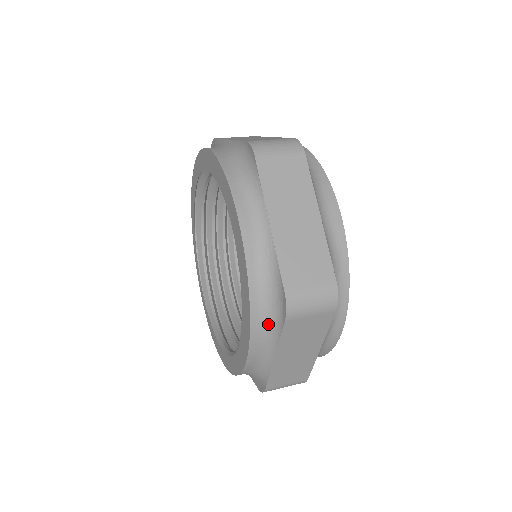
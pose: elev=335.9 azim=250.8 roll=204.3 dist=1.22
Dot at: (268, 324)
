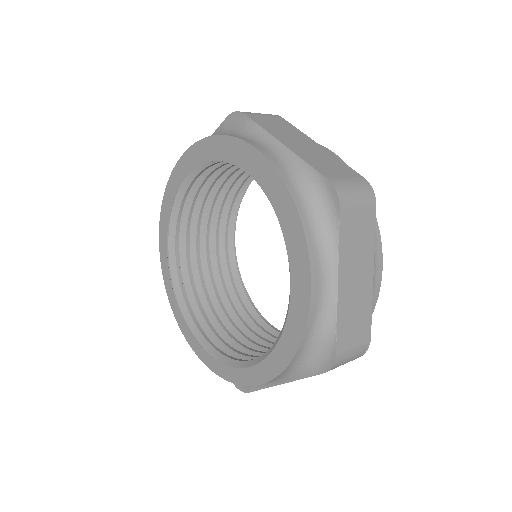
Dot at: (321, 231)
